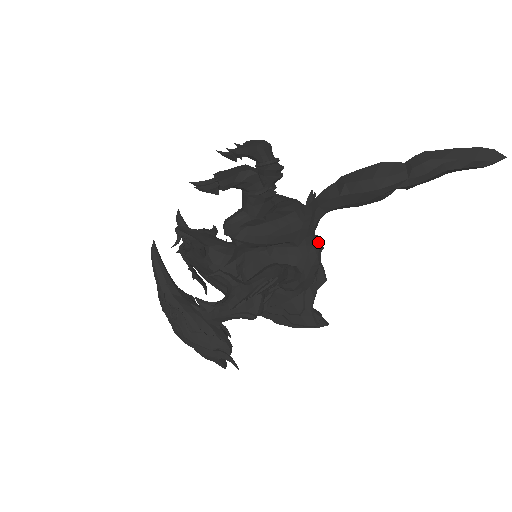
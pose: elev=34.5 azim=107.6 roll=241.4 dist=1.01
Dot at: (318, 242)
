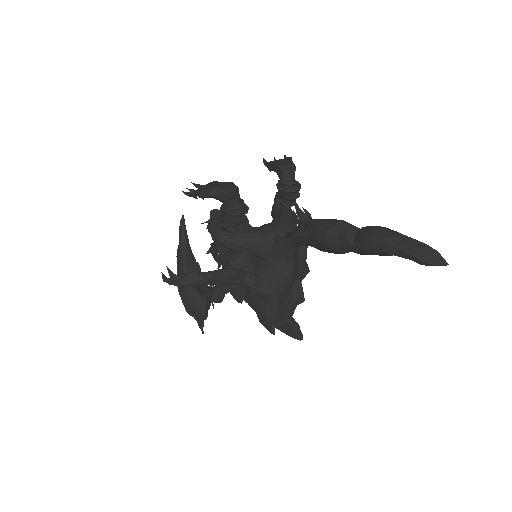
Dot at: (302, 267)
